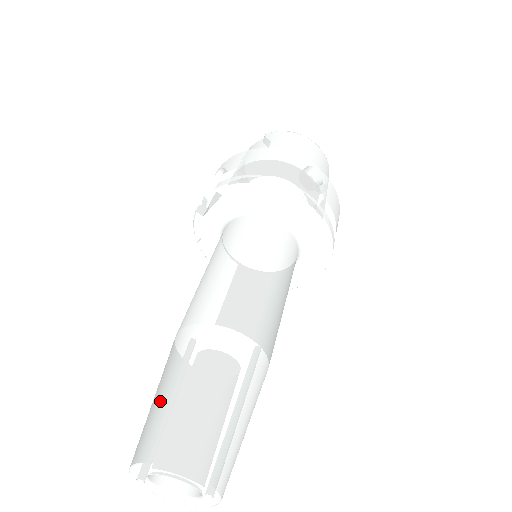
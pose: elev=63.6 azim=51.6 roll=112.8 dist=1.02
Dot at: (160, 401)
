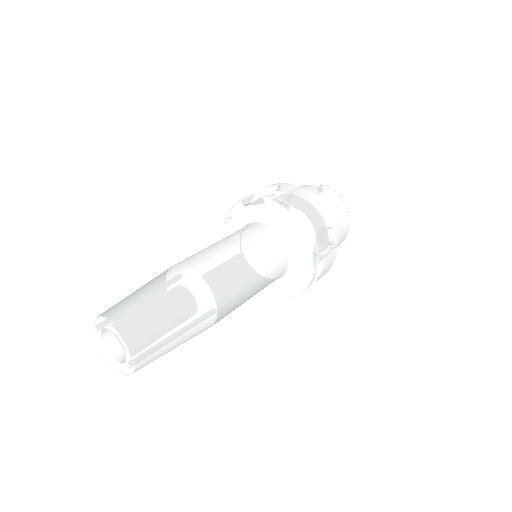
Dot at: (140, 294)
